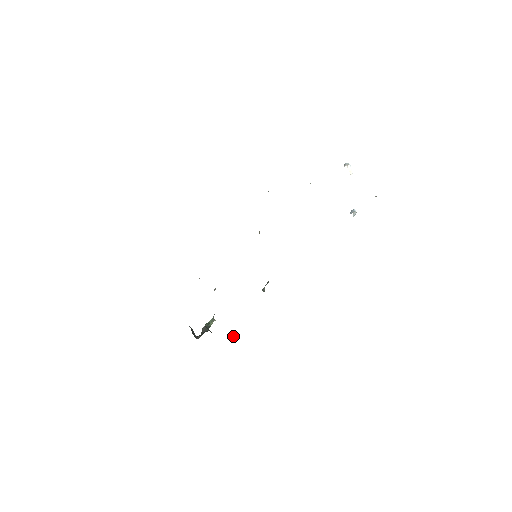
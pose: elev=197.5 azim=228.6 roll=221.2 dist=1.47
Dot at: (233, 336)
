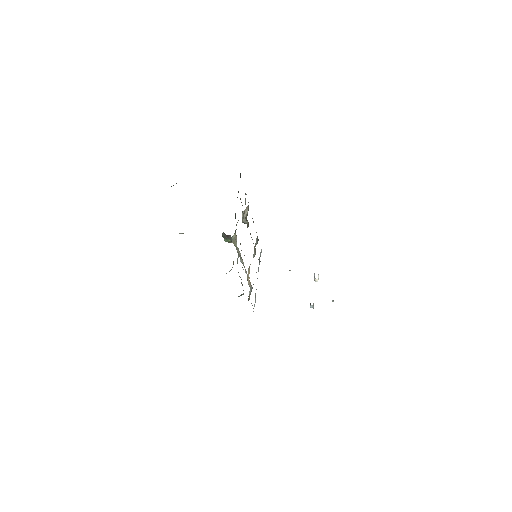
Dot at: (231, 269)
